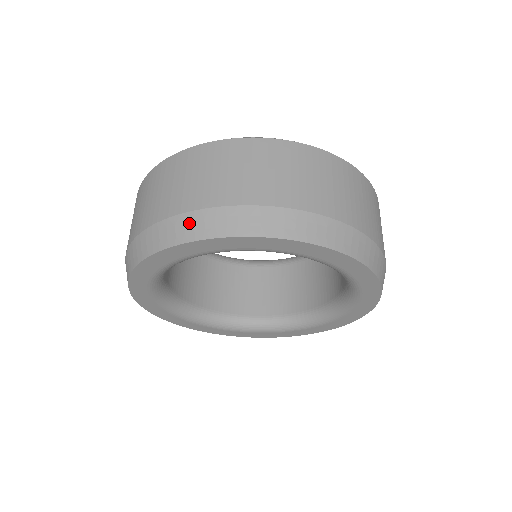
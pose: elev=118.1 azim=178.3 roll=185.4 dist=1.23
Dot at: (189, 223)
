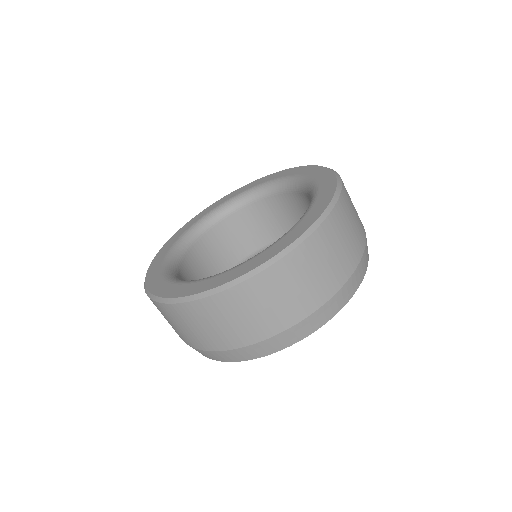
Dot at: (236, 354)
